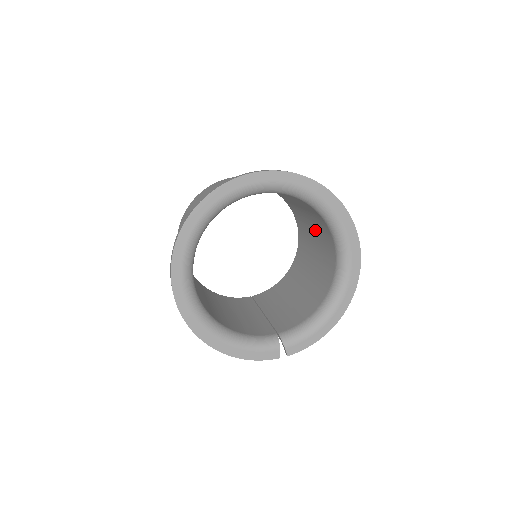
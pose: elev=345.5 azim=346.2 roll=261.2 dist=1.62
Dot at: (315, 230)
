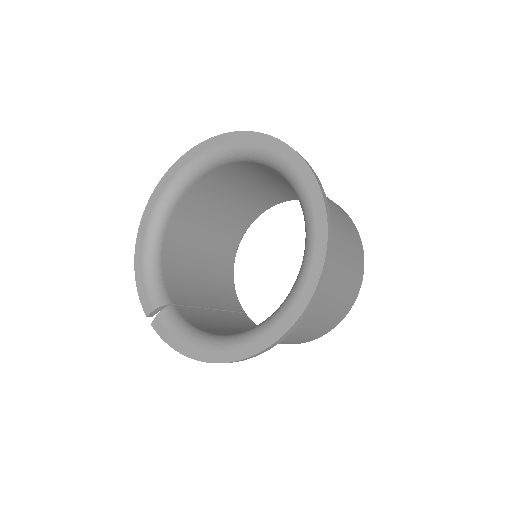
Dot at: occluded
